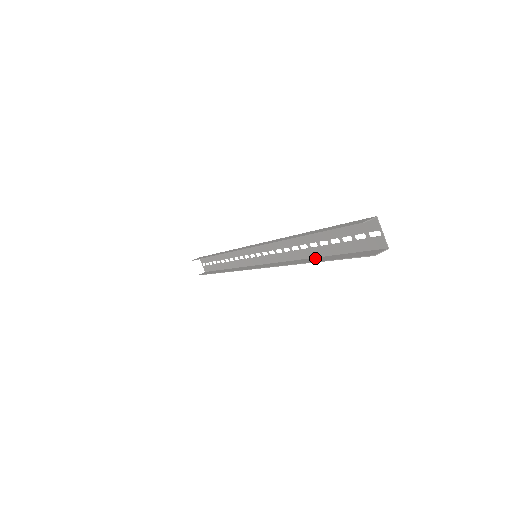
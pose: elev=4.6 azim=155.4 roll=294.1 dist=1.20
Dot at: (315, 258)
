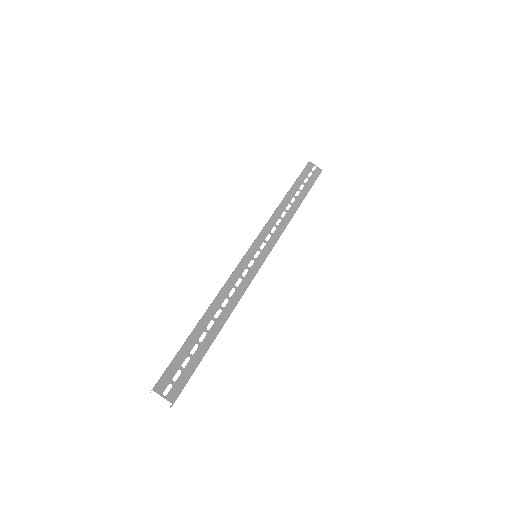
Dot at: (218, 332)
